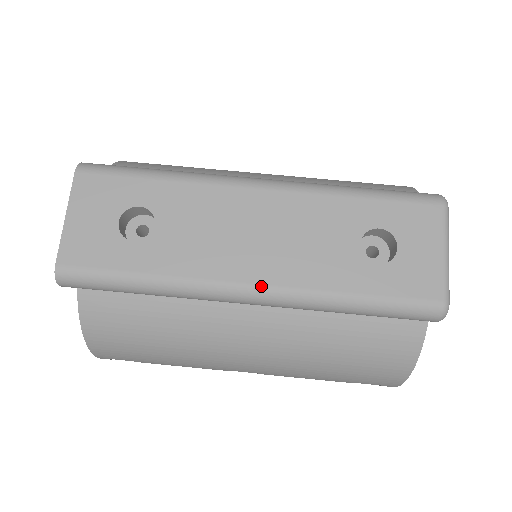
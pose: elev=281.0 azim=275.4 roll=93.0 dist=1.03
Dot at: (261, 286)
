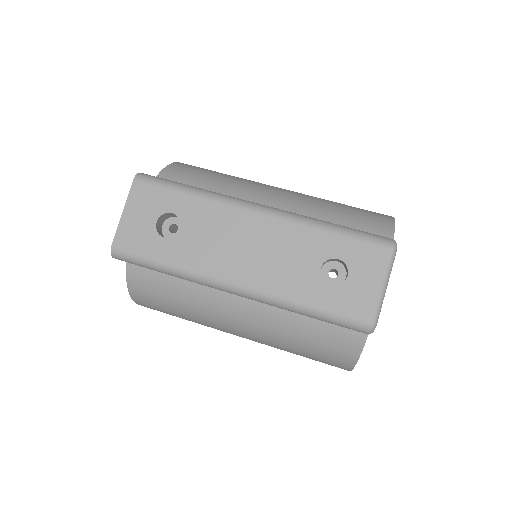
Dot at: (244, 285)
